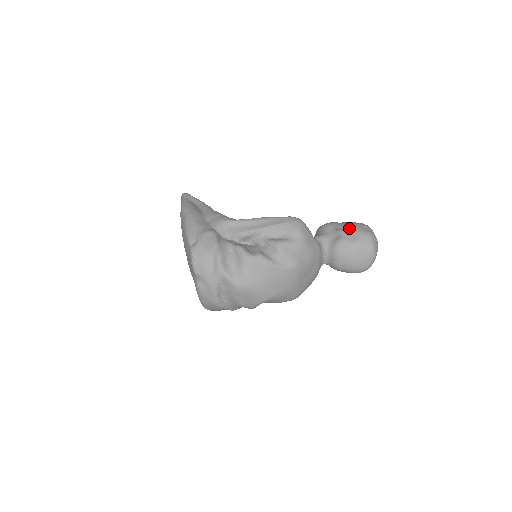
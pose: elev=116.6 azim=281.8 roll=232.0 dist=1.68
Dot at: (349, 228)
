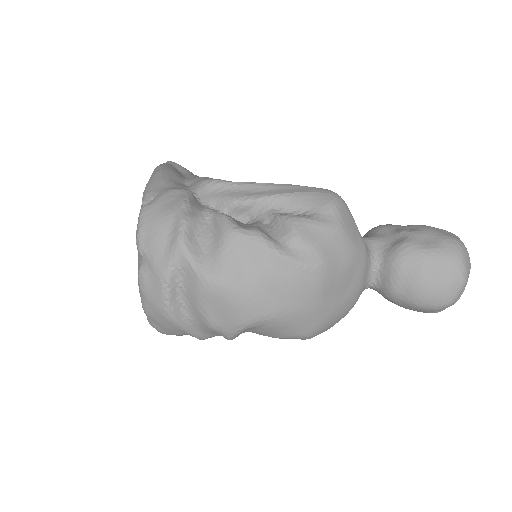
Dot at: (421, 229)
